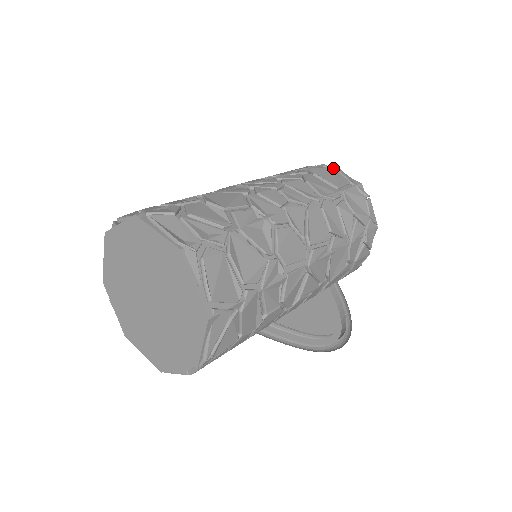
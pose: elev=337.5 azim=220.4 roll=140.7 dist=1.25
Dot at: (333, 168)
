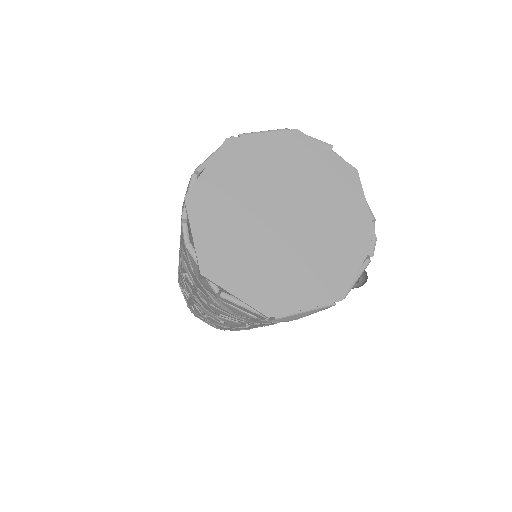
Dot at: occluded
